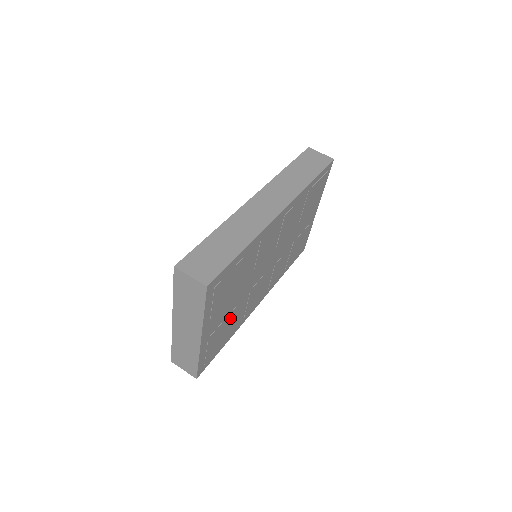
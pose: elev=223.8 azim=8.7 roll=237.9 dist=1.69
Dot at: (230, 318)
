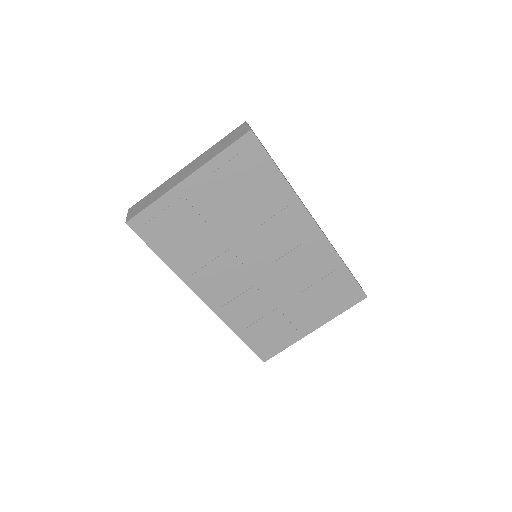
Dot at: (200, 231)
